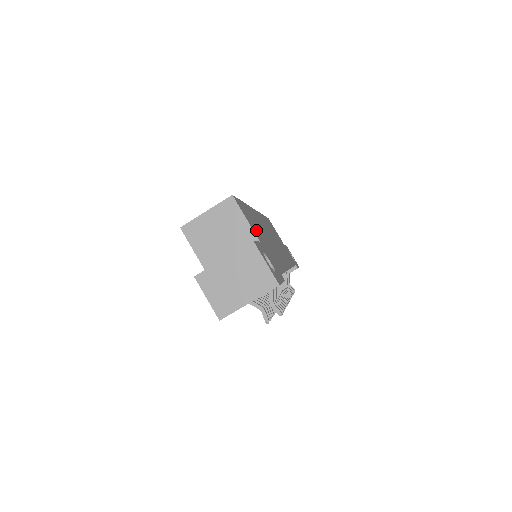
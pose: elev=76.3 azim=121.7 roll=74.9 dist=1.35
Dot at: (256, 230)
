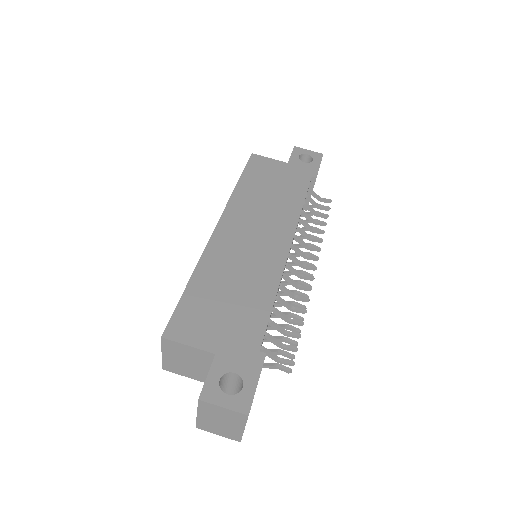
Dot at: (210, 326)
